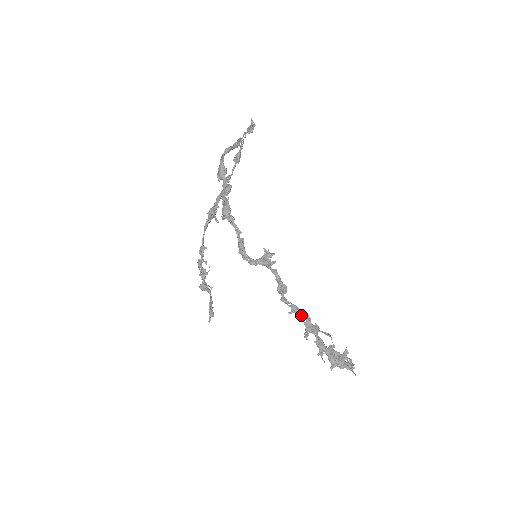
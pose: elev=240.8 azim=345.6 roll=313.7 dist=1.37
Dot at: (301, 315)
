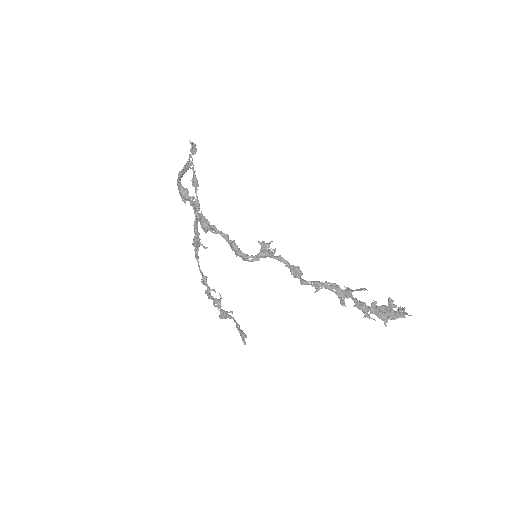
Dot at: (327, 287)
